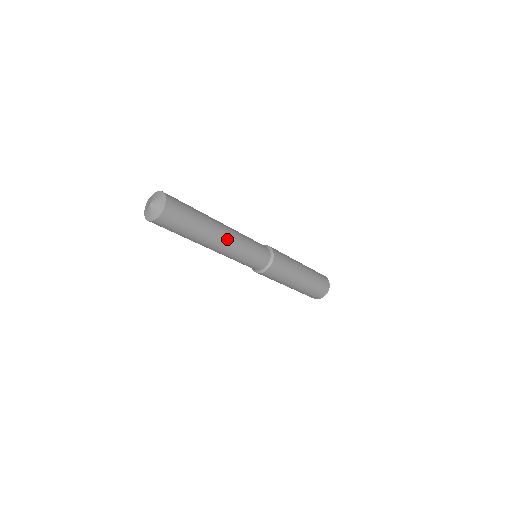
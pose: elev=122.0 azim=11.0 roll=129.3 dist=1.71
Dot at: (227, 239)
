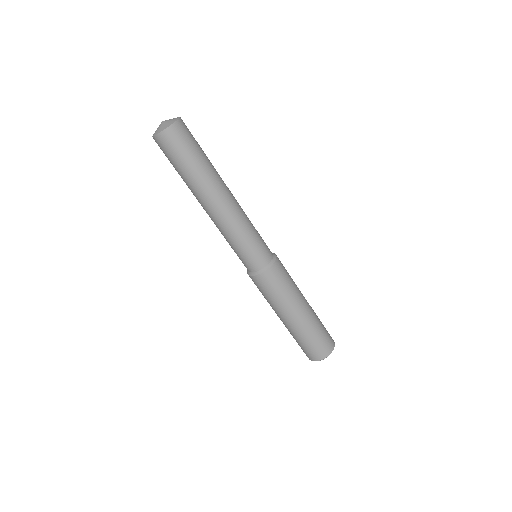
Dot at: (232, 199)
